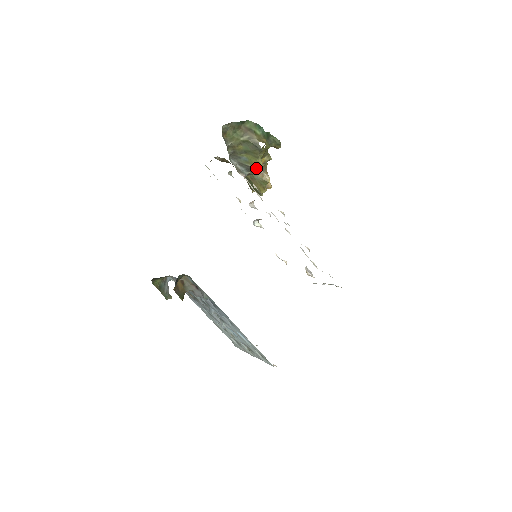
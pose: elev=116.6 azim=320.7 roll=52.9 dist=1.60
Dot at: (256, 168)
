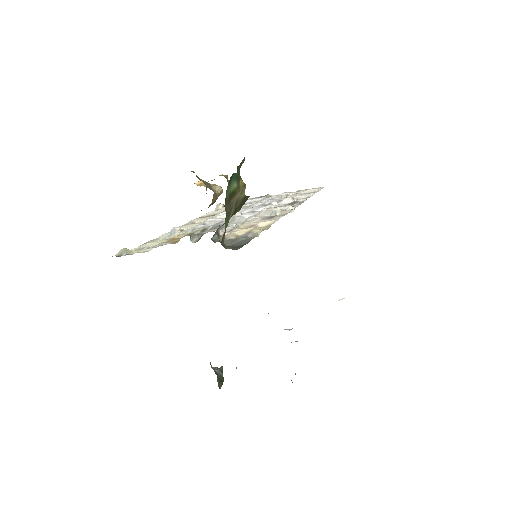
Dot at: occluded
